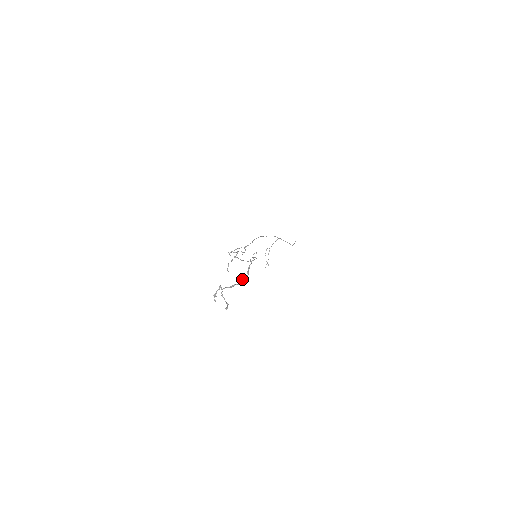
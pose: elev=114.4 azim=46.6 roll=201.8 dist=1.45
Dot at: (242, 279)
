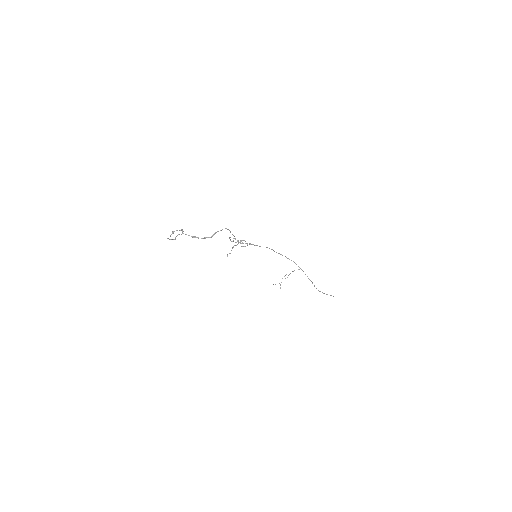
Dot at: occluded
